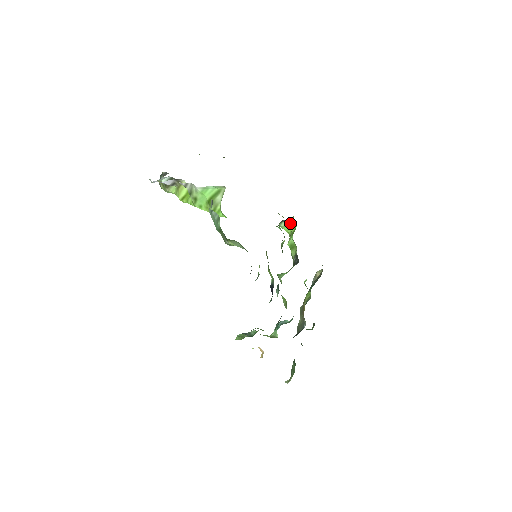
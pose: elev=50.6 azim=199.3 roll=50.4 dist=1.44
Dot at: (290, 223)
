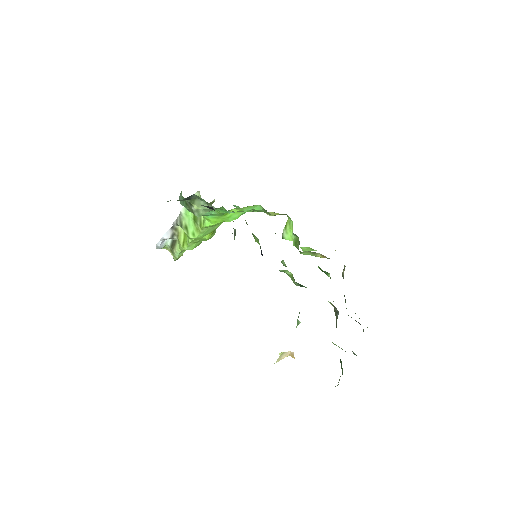
Dot at: (288, 225)
